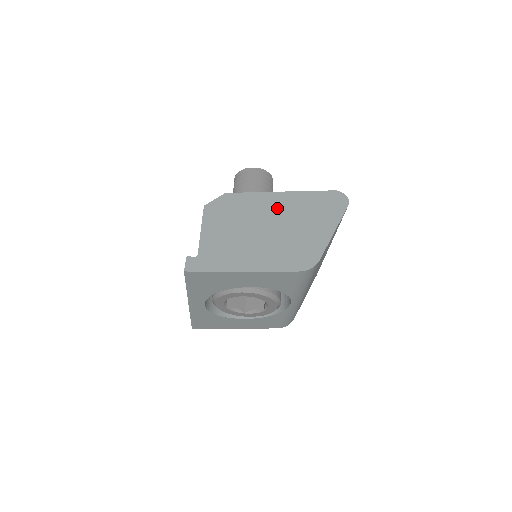
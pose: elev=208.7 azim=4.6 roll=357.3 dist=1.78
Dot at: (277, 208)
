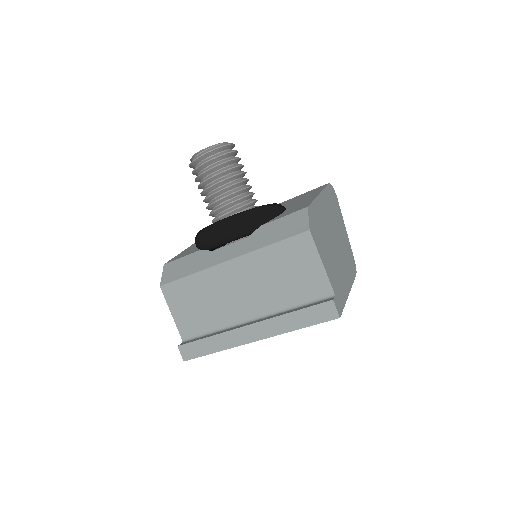
Dot at: (327, 214)
